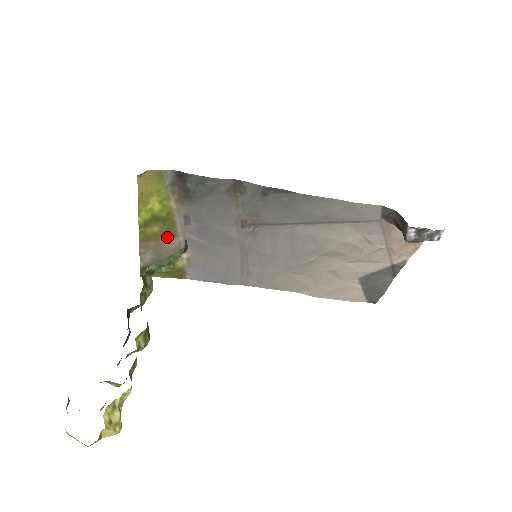
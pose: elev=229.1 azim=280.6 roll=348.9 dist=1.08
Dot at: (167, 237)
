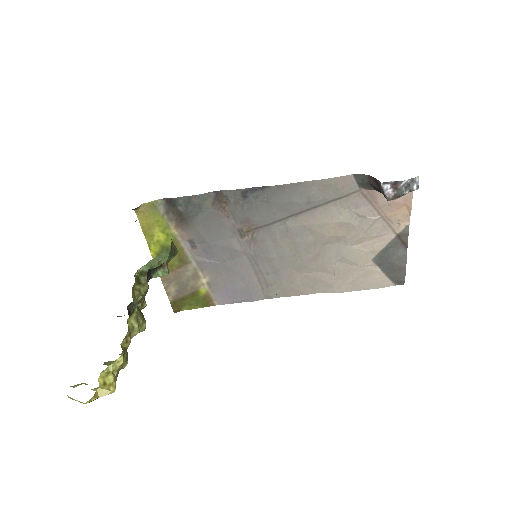
Dot at: (182, 265)
